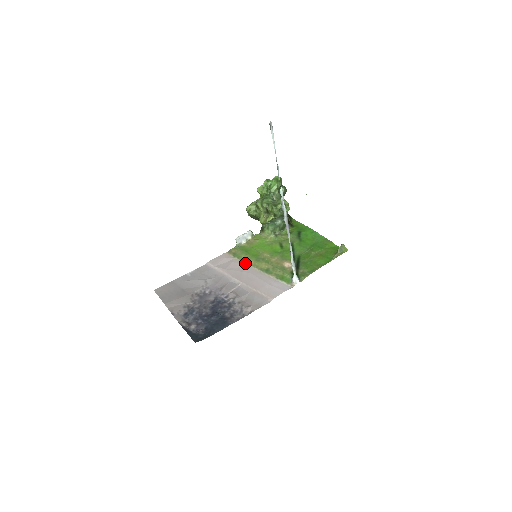
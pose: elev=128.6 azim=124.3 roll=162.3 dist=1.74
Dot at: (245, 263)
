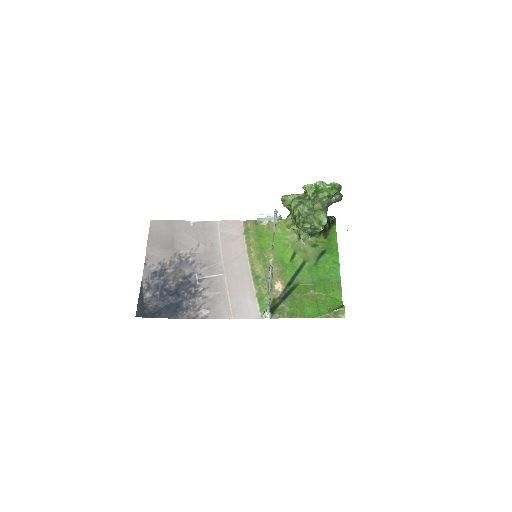
Dot at: (247, 250)
